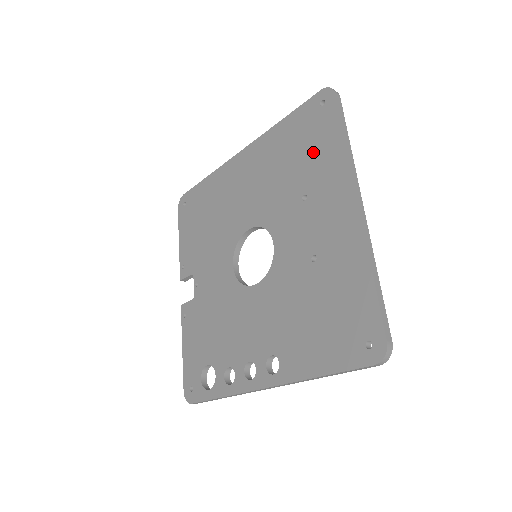
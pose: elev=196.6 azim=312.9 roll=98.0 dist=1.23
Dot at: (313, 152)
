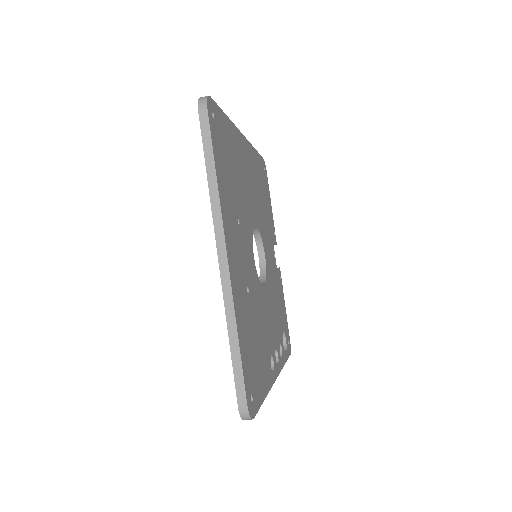
Dot at: occluded
